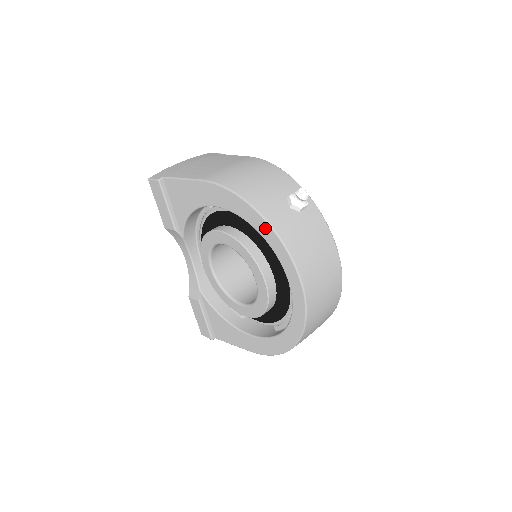
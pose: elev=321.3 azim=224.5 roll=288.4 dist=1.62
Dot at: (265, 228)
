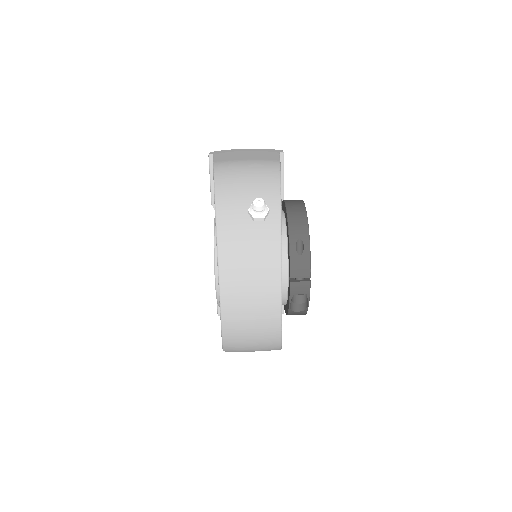
Dot at: occluded
